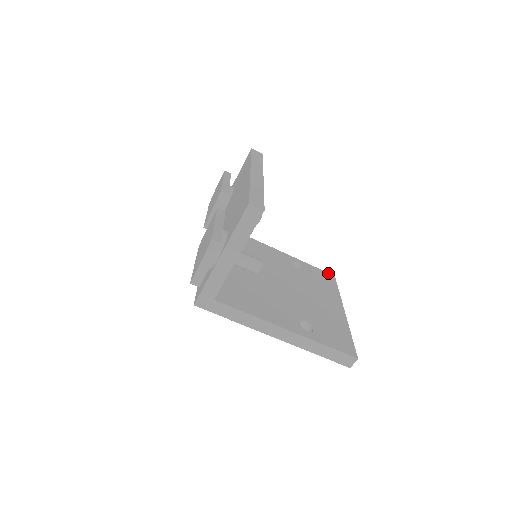
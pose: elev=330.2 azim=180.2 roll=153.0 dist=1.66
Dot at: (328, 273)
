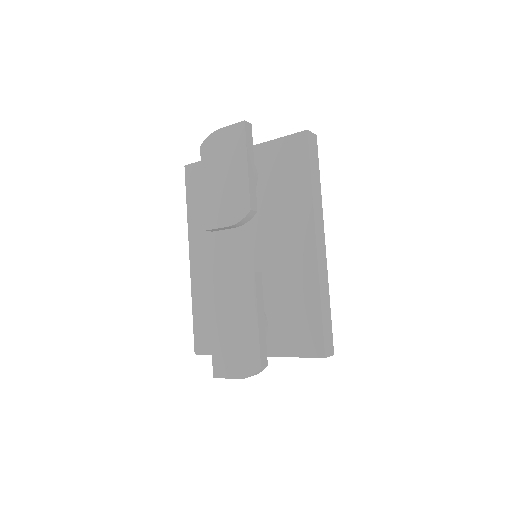
Dot at: occluded
